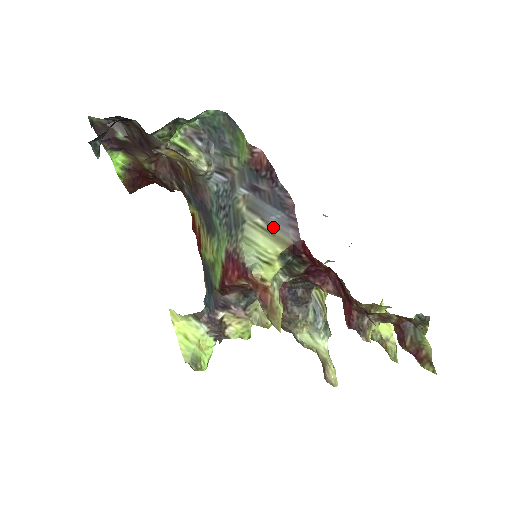
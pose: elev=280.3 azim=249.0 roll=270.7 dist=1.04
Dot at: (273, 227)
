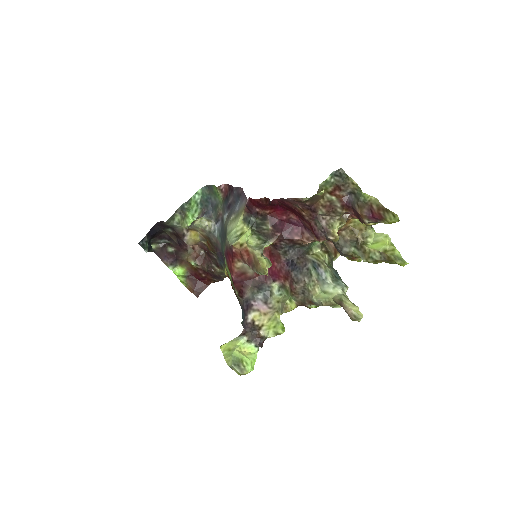
Dot at: (238, 211)
